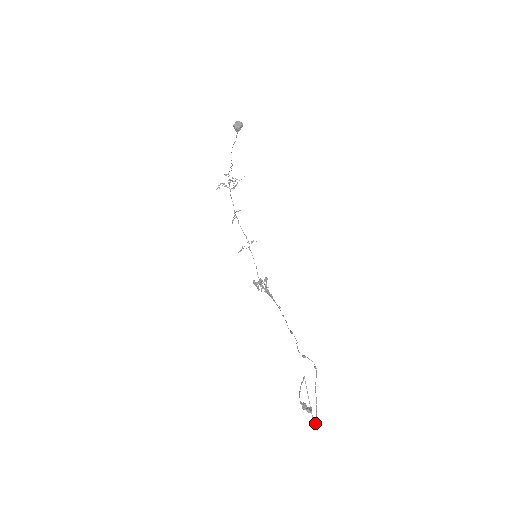
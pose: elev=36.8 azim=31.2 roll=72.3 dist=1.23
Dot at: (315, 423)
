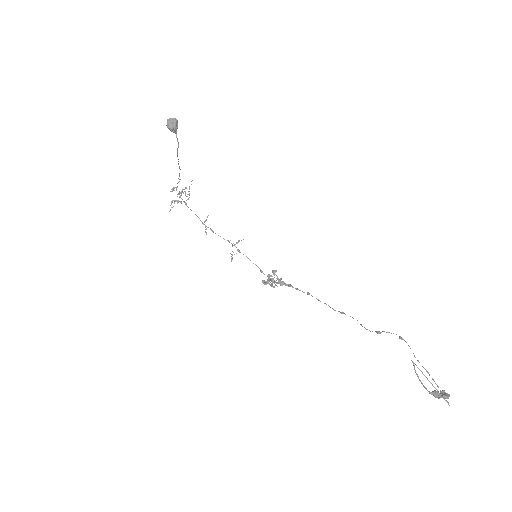
Dot at: (446, 400)
